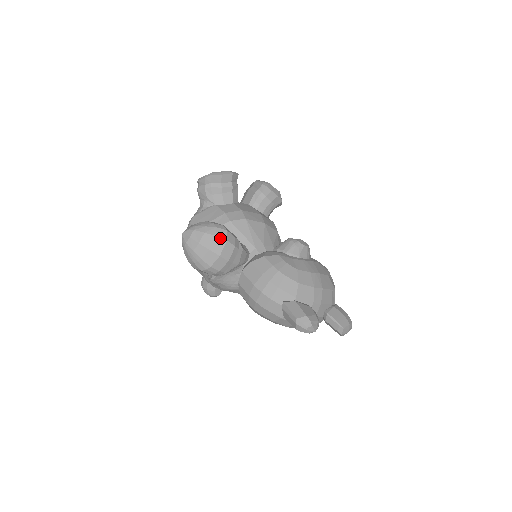
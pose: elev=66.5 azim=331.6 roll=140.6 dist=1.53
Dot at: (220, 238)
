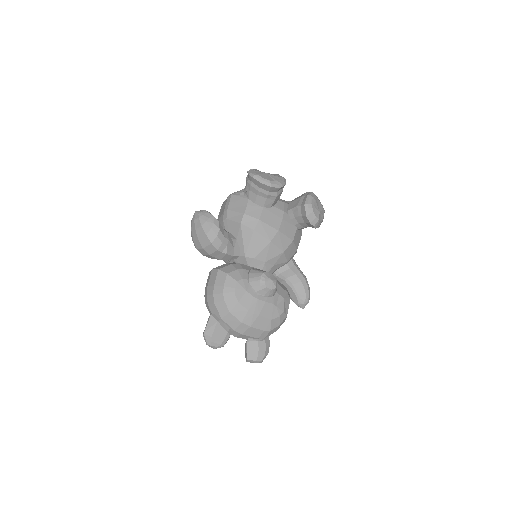
Dot at: (208, 238)
